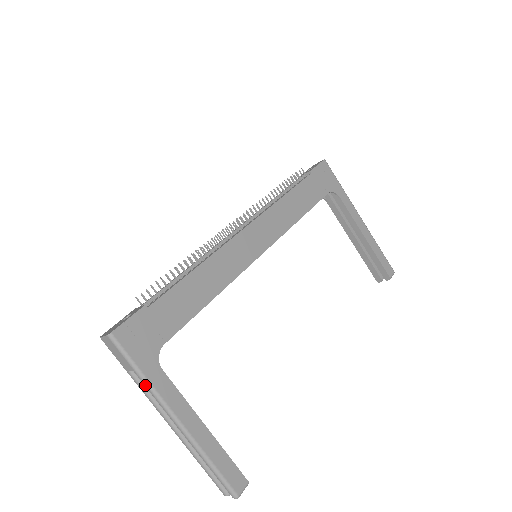
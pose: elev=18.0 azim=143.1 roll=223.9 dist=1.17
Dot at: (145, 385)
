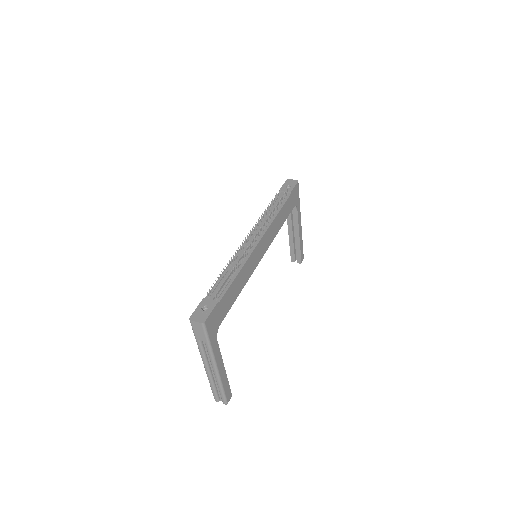
Dot at: (208, 349)
